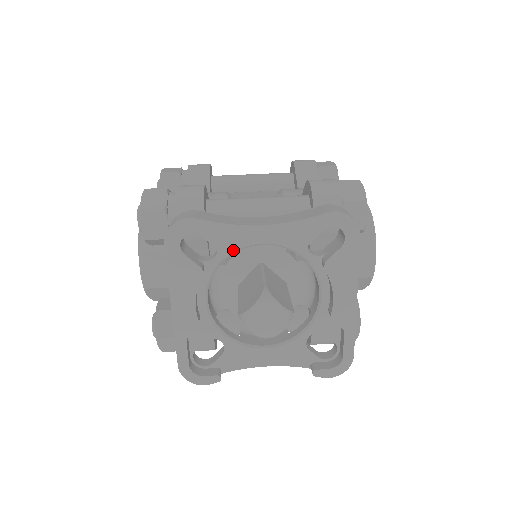
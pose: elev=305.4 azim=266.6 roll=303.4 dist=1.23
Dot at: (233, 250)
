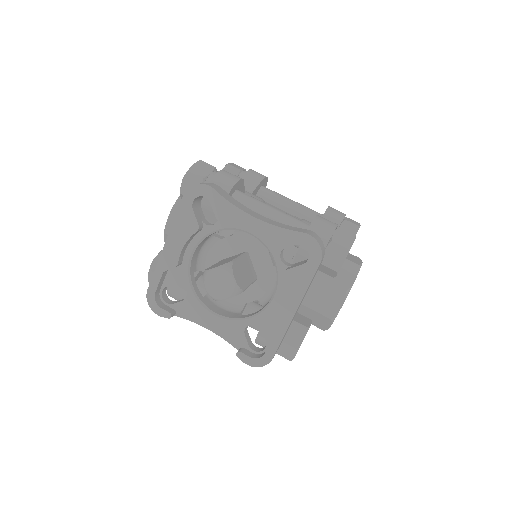
Dot at: (228, 226)
